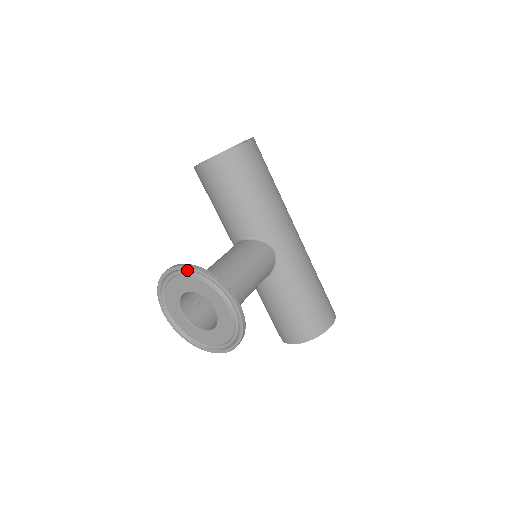
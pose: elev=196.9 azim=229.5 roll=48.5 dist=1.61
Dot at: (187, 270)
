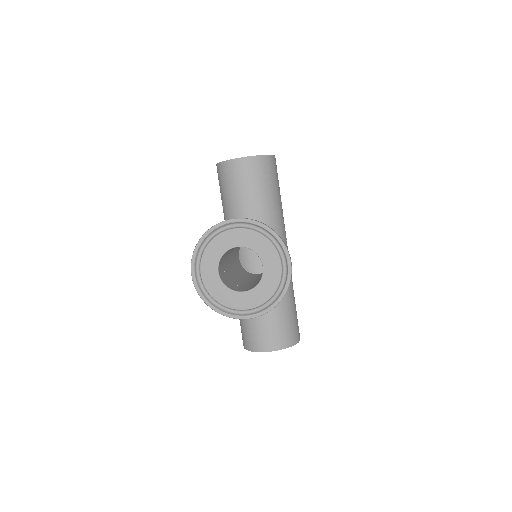
Dot at: (247, 224)
